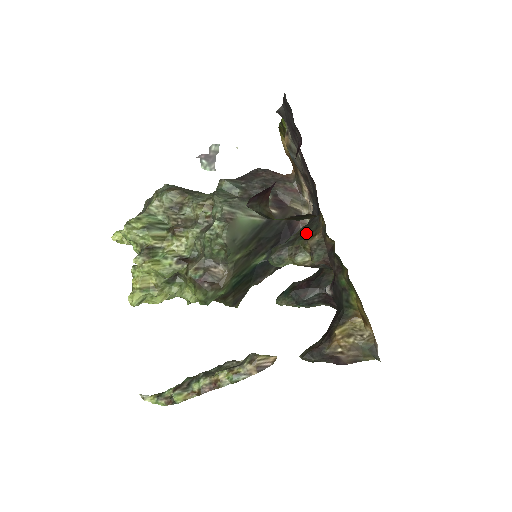
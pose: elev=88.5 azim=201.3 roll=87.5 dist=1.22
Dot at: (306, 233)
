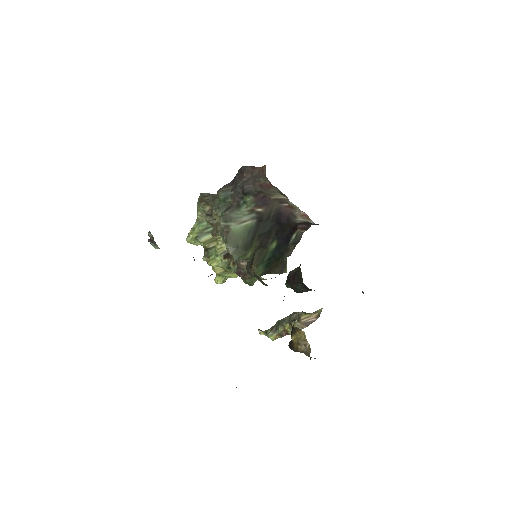
Dot at: (251, 260)
